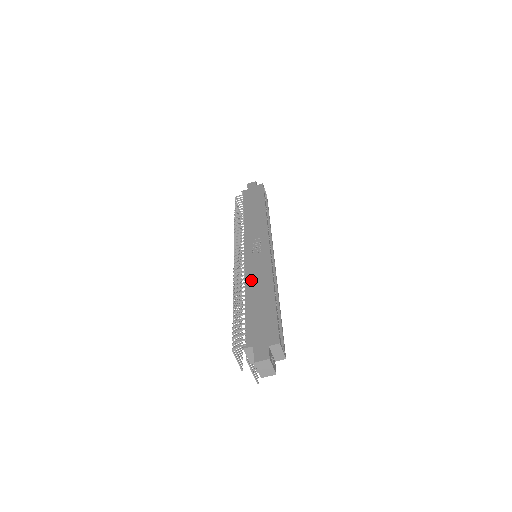
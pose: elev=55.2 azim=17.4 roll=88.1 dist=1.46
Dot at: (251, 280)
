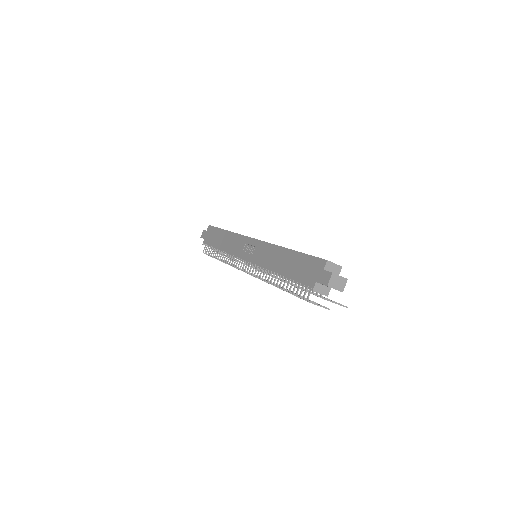
Dot at: (270, 264)
